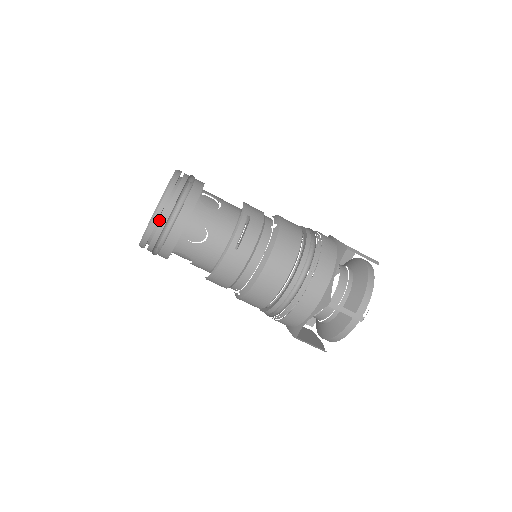
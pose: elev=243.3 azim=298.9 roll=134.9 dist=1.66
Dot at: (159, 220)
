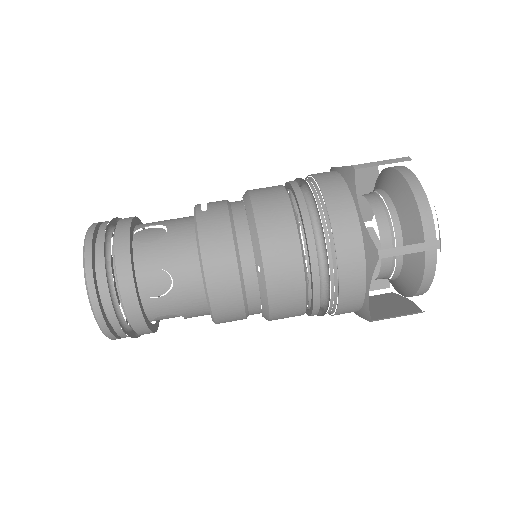
Dot at: occluded
